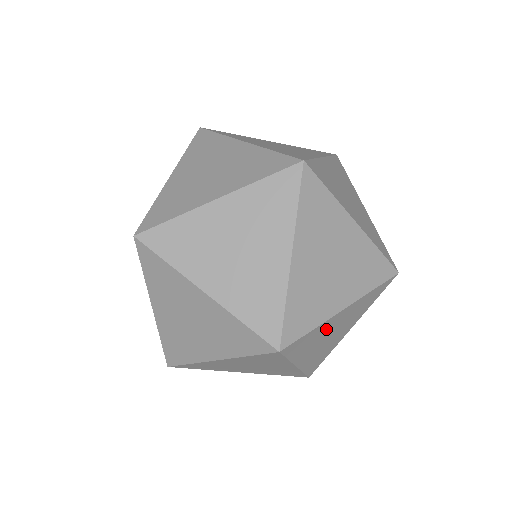
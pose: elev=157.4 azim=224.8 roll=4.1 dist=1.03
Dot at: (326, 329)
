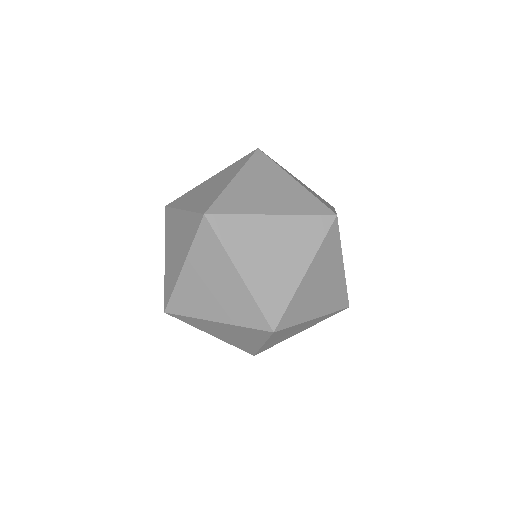
Dot at: occluded
